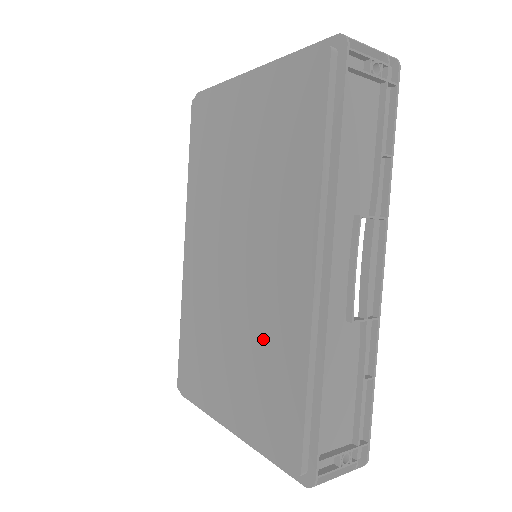
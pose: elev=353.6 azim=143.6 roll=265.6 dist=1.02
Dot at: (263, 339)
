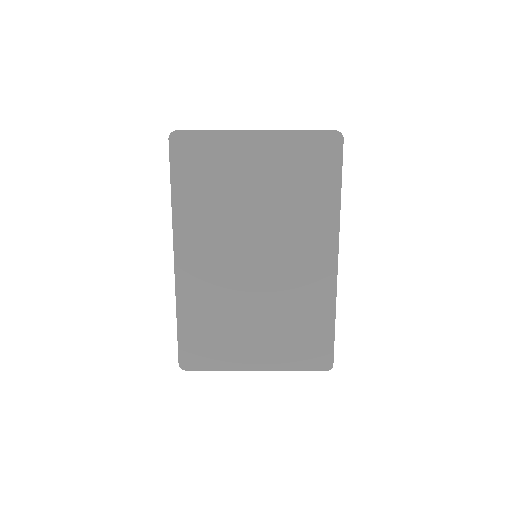
Dot at: (290, 306)
